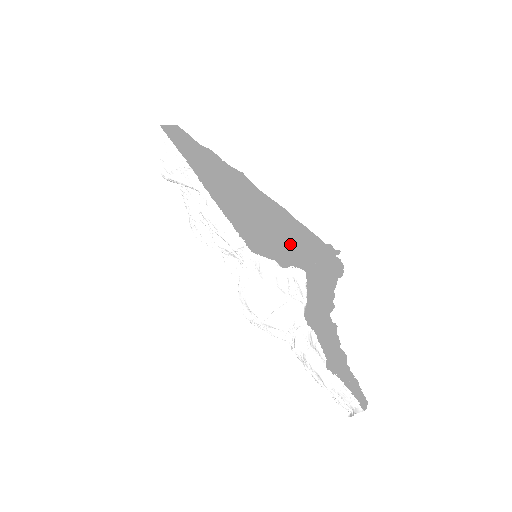
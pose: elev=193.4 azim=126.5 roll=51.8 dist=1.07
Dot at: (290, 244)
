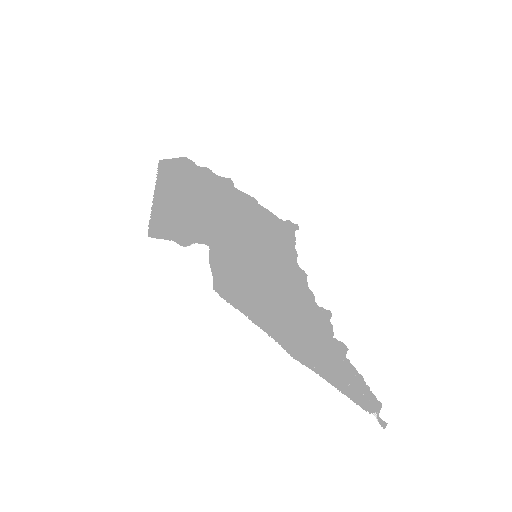
Dot at: (218, 226)
